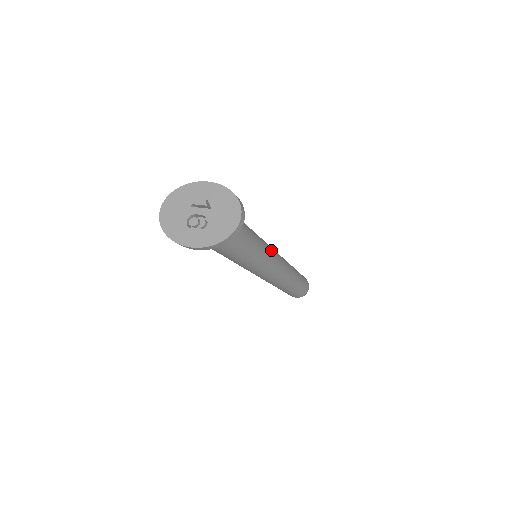
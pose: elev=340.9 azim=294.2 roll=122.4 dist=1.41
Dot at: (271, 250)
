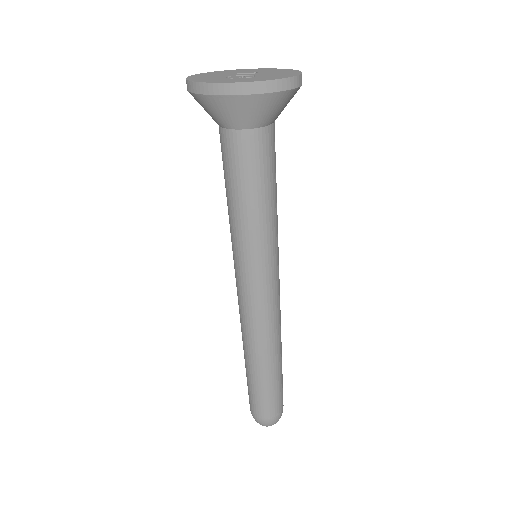
Dot at: occluded
